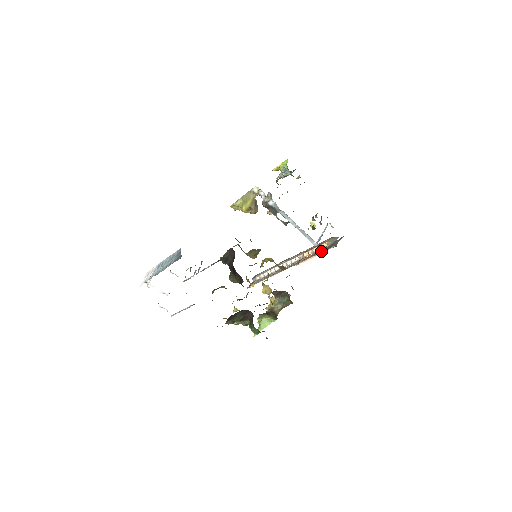
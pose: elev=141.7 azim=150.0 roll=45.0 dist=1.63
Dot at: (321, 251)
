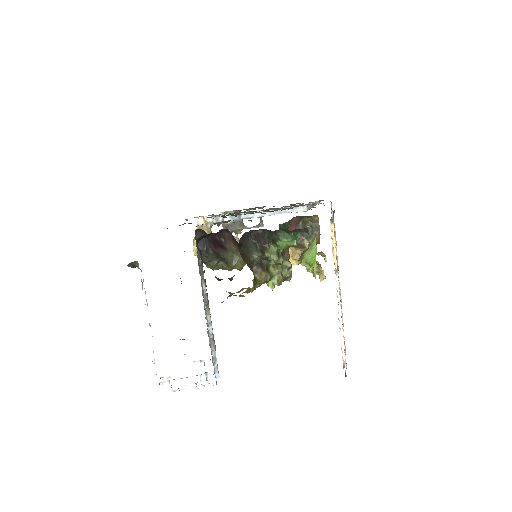
Dot at: occluded
